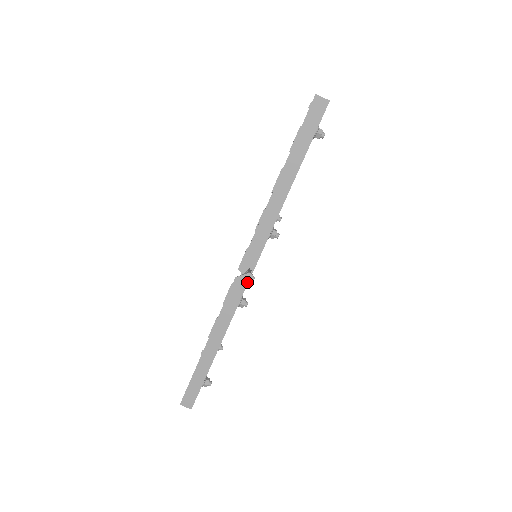
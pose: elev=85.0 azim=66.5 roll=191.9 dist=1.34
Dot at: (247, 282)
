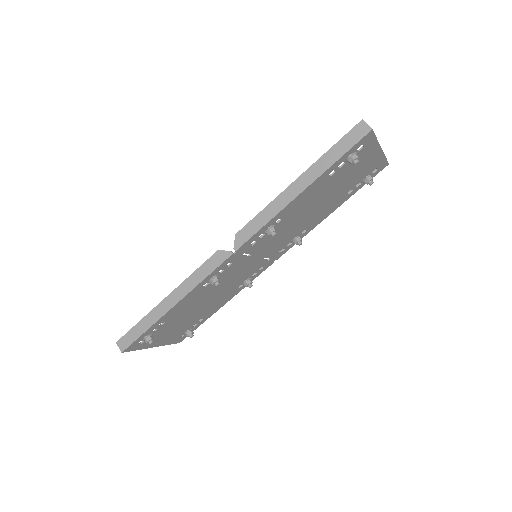
Dot at: (225, 259)
